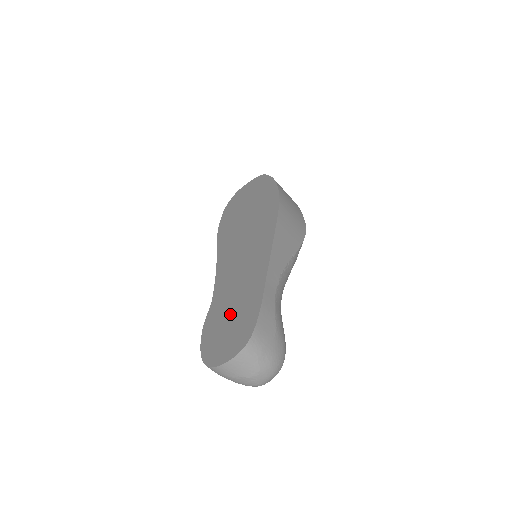
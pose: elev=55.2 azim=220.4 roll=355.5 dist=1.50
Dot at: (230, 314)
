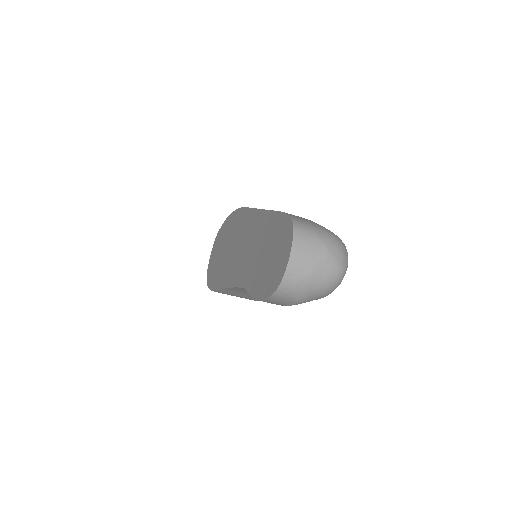
Dot at: (265, 256)
